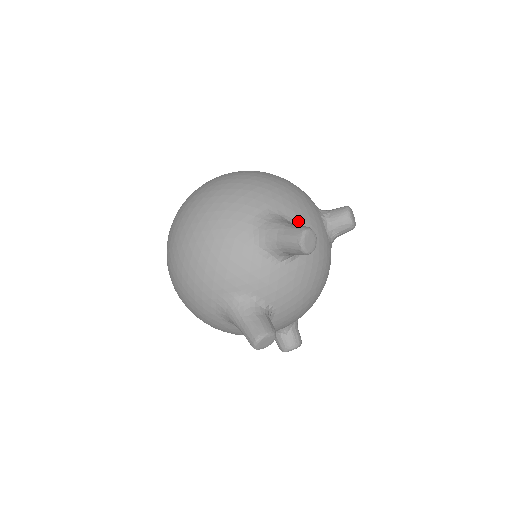
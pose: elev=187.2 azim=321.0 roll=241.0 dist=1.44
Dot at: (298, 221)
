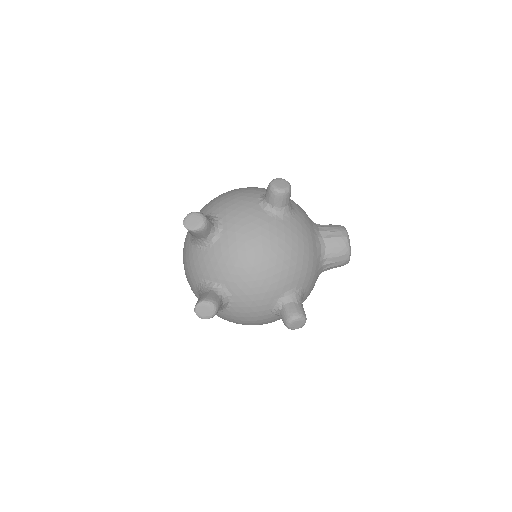
Dot at: (220, 212)
